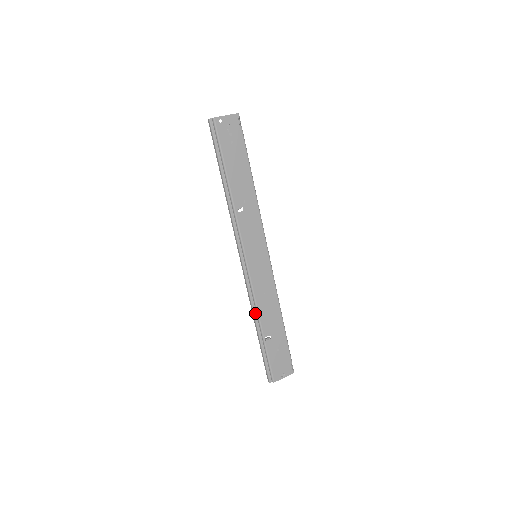
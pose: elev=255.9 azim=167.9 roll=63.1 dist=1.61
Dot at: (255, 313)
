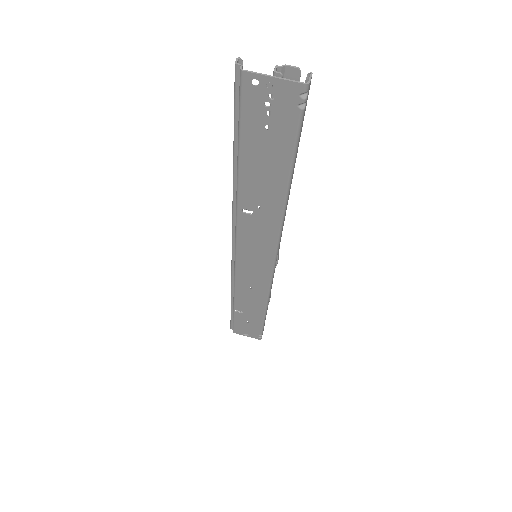
Dot at: (233, 290)
